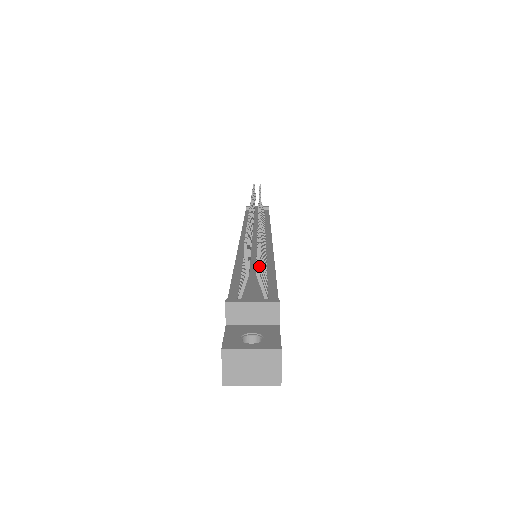
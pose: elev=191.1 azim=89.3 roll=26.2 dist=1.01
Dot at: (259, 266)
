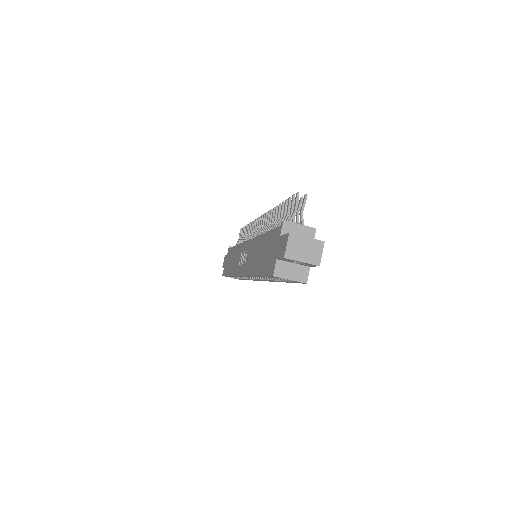
Dot at: occluded
